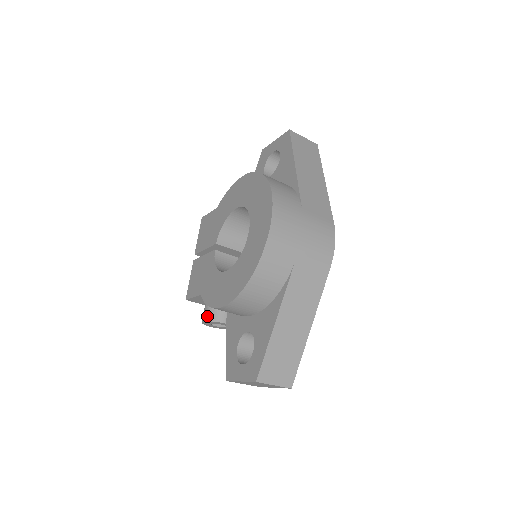
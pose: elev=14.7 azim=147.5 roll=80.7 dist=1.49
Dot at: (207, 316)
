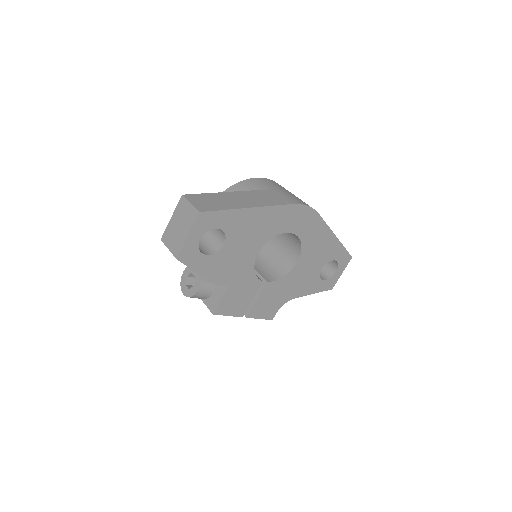
Dot at: occluded
